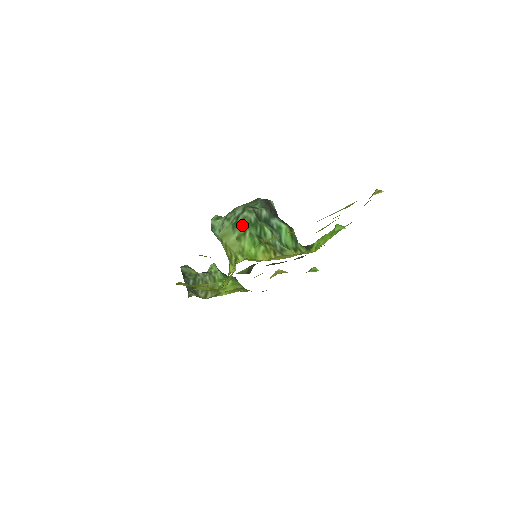
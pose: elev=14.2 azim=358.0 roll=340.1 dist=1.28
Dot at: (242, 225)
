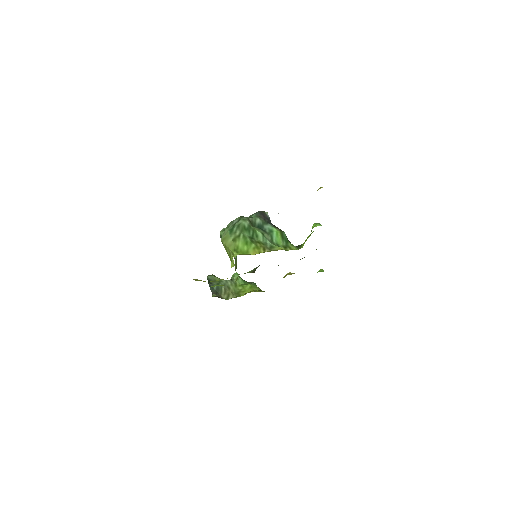
Dot at: (237, 230)
